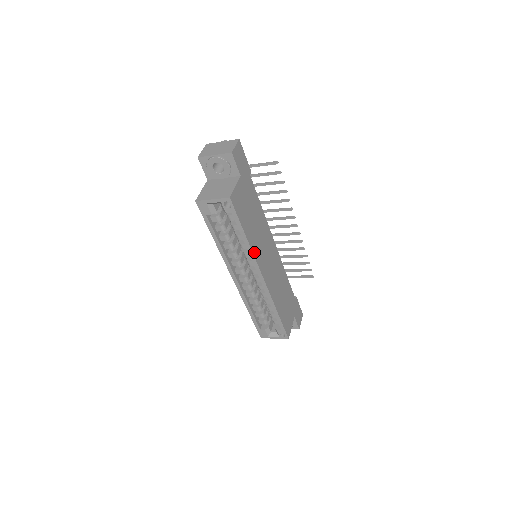
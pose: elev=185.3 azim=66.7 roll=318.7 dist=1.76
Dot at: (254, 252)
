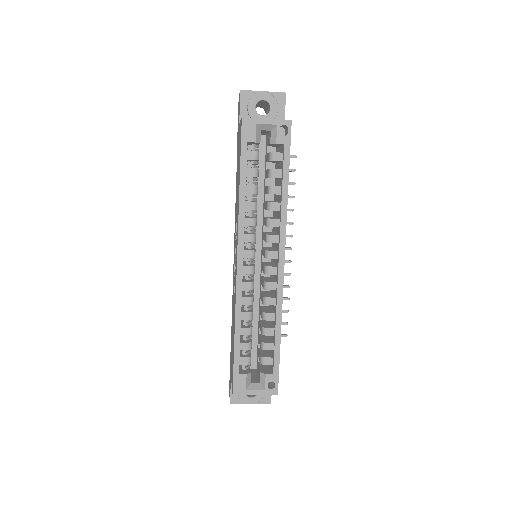
Dot at: (286, 217)
